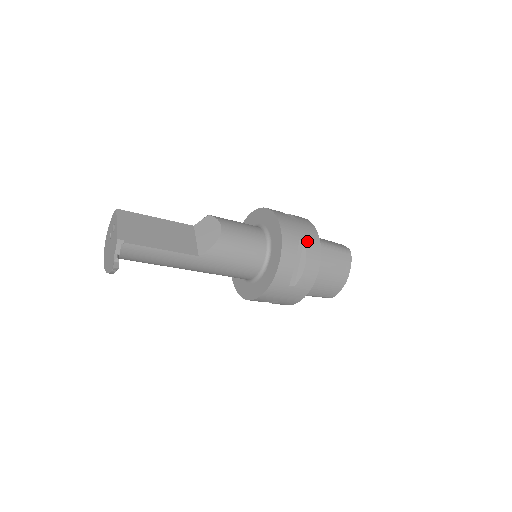
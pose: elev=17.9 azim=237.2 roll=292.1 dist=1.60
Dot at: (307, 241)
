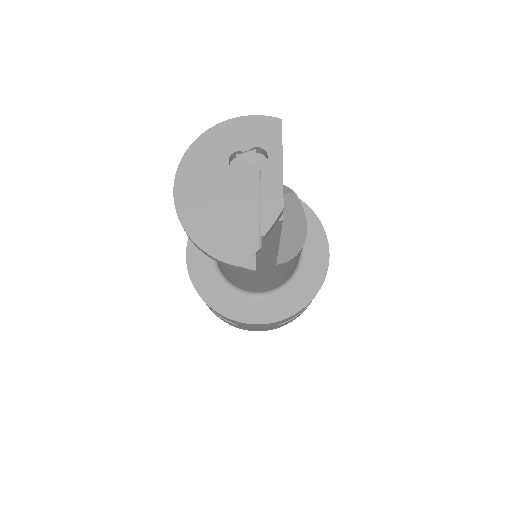
Dot at: occluded
